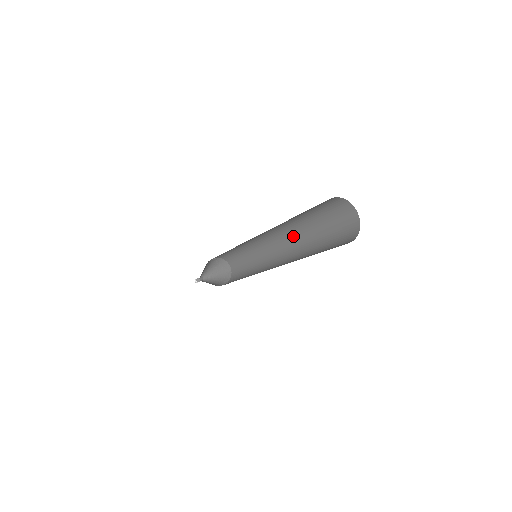
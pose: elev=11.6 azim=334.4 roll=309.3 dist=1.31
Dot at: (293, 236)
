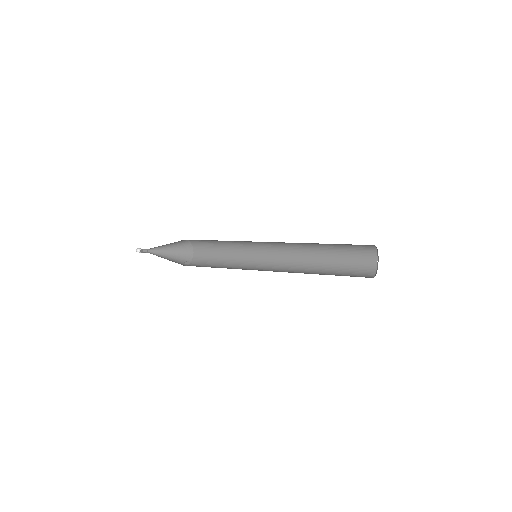
Dot at: (298, 245)
